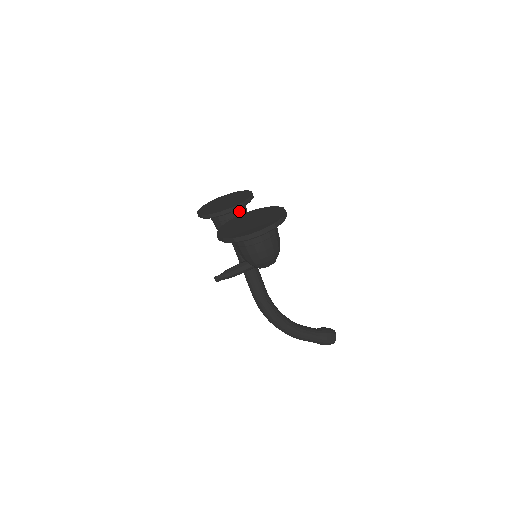
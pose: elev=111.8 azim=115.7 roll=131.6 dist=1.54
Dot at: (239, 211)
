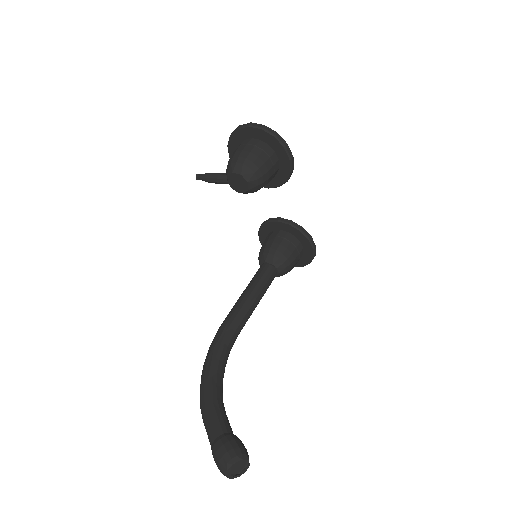
Dot at: (286, 236)
